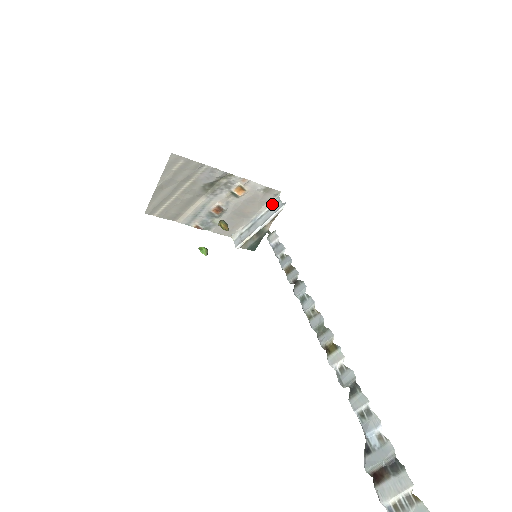
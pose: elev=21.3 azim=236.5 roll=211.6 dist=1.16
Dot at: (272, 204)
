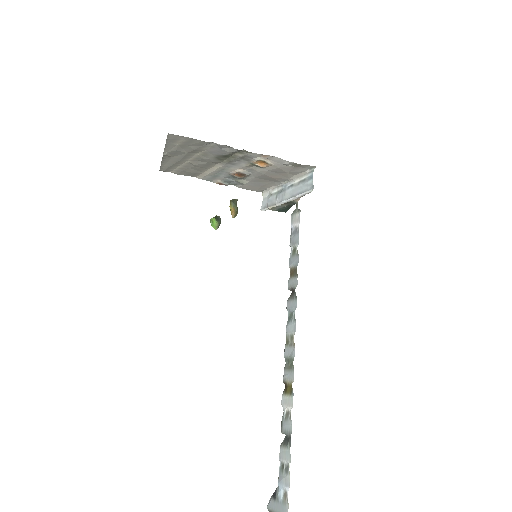
Dot at: (304, 177)
